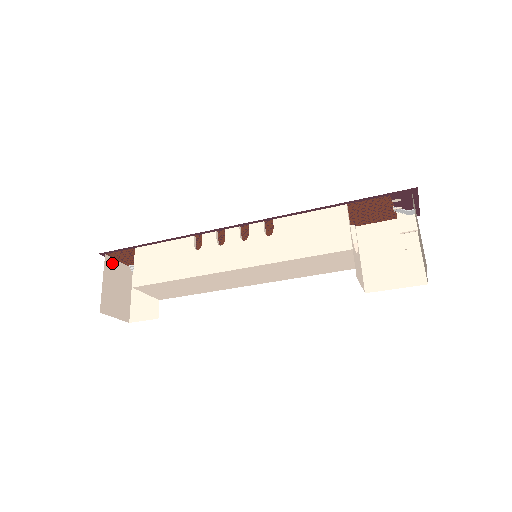
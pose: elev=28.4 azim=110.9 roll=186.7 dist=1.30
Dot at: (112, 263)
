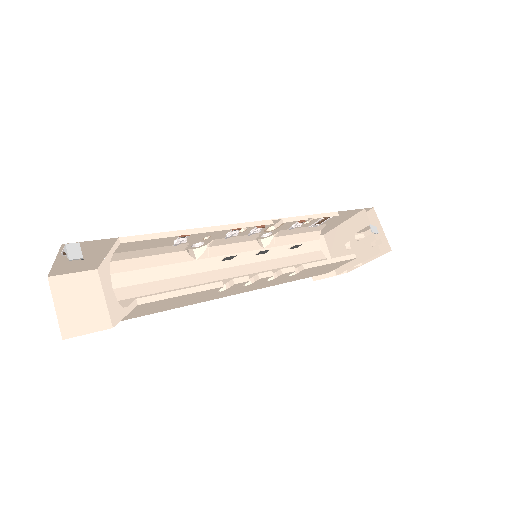
Dot at: occluded
